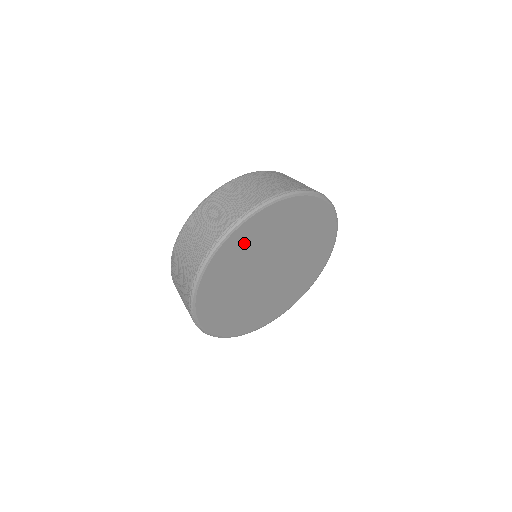
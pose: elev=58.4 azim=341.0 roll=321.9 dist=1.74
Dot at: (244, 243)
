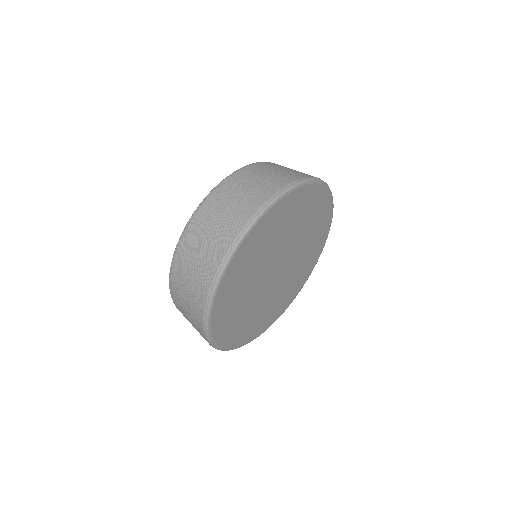
Dot at: (257, 243)
